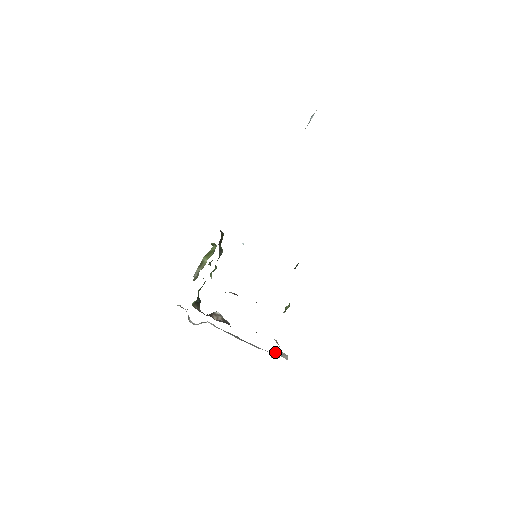
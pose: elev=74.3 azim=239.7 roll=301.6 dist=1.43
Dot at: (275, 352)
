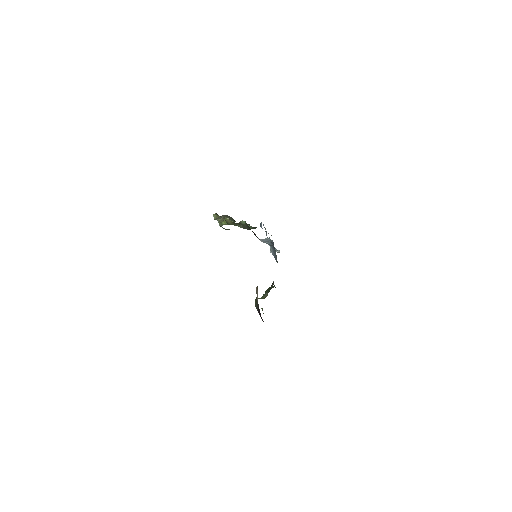
Dot at: occluded
